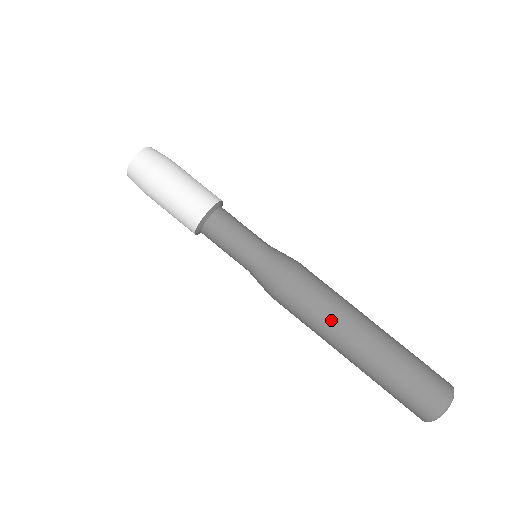
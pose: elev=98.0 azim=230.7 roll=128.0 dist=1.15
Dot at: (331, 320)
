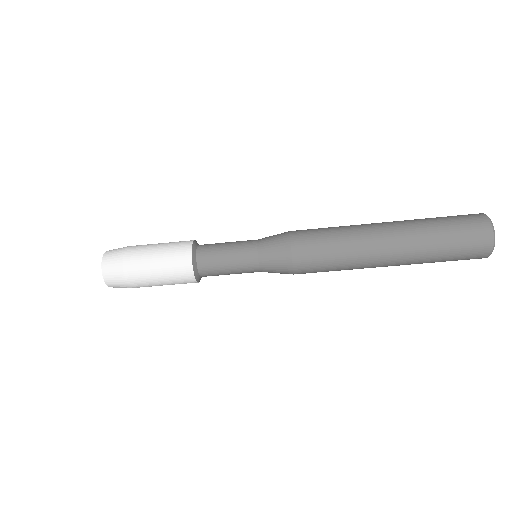
Dot at: (353, 260)
